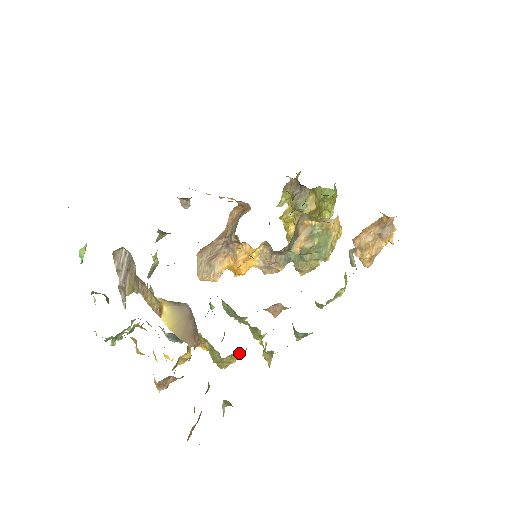
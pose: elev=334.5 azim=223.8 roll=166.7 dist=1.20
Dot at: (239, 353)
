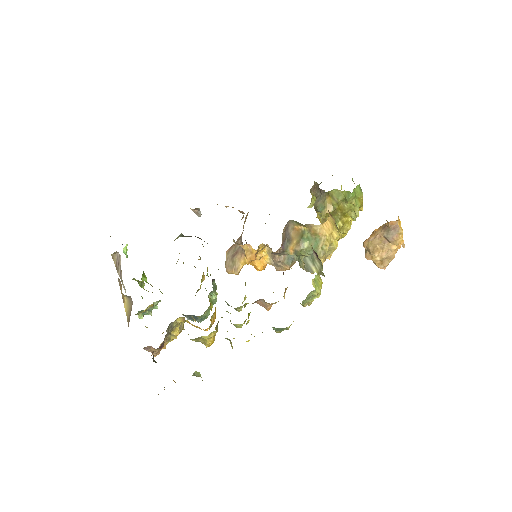
Dot at: (206, 337)
